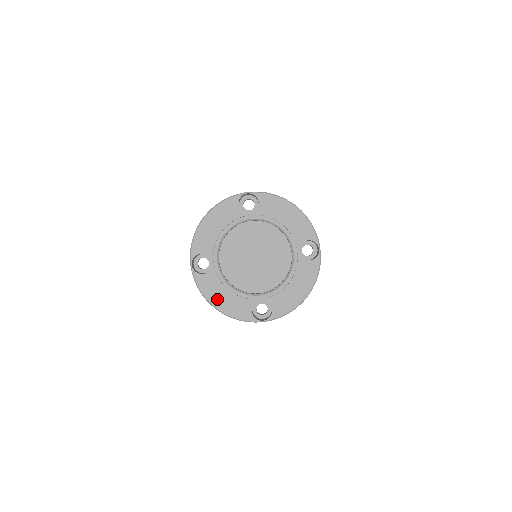
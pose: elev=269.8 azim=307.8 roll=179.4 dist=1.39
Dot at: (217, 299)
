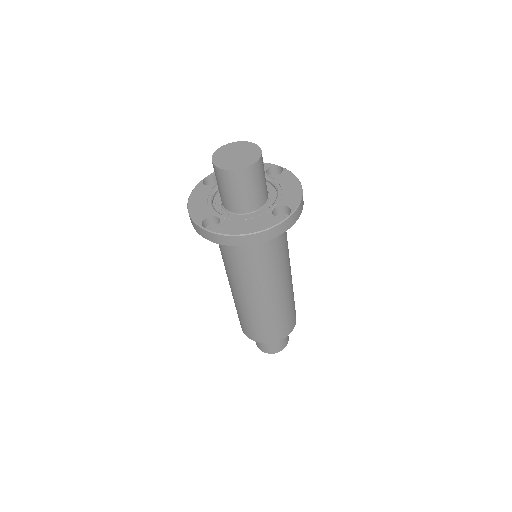
Dot at: (195, 200)
